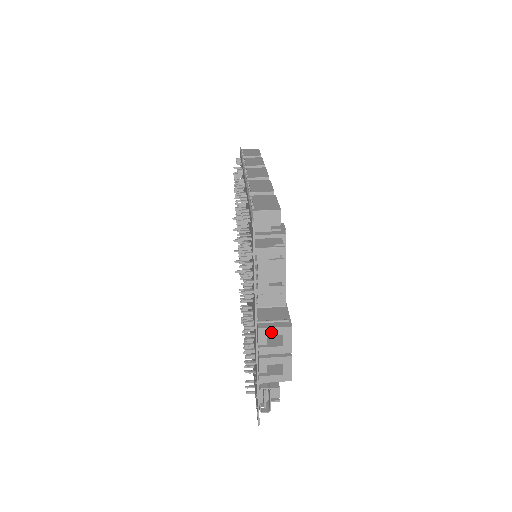
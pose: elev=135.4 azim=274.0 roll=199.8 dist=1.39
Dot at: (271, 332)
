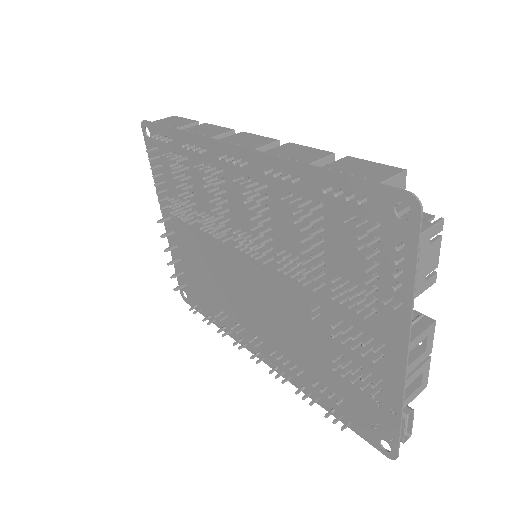
Dot at: (419, 340)
